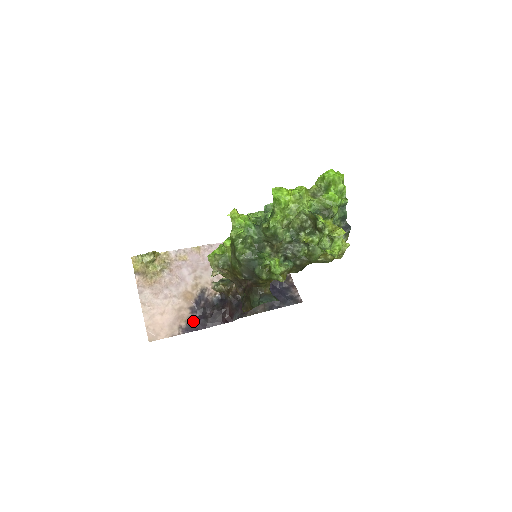
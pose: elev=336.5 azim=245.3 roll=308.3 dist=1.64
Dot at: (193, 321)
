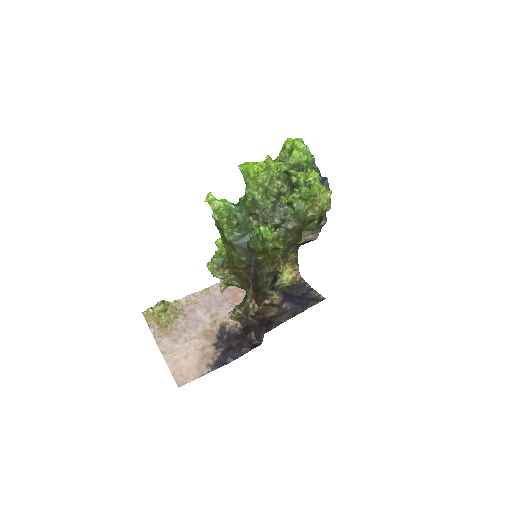
Dot at: (220, 356)
